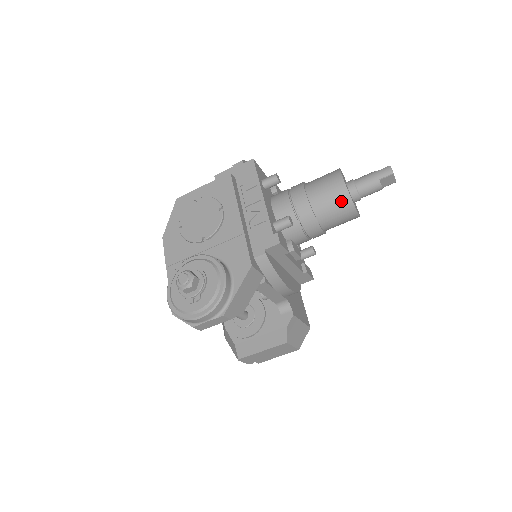
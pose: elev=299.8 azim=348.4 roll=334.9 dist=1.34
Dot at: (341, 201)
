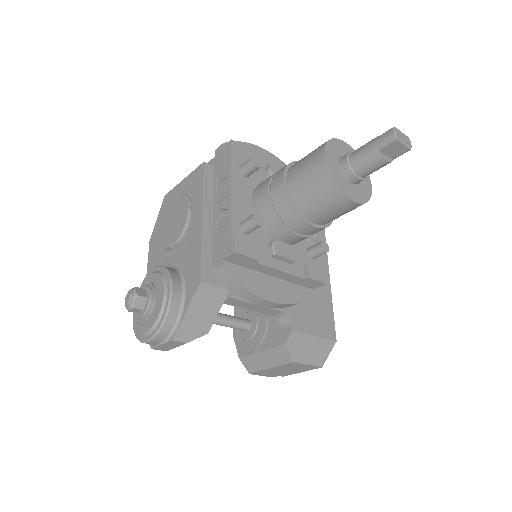
Dot at: (323, 187)
